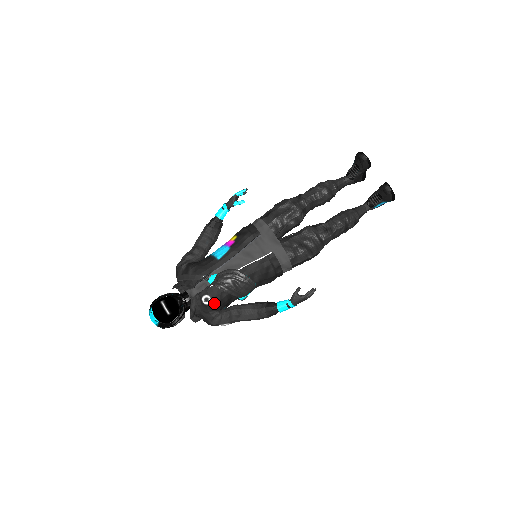
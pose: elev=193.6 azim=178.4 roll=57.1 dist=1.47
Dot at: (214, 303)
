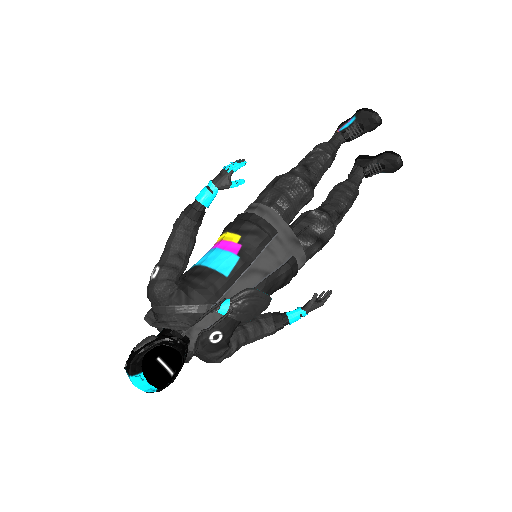
Dot at: (225, 339)
